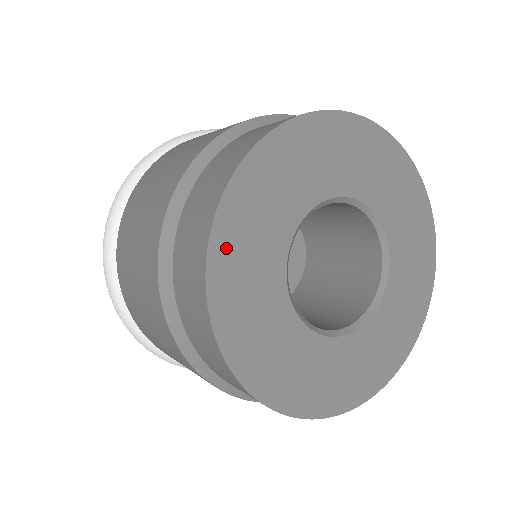
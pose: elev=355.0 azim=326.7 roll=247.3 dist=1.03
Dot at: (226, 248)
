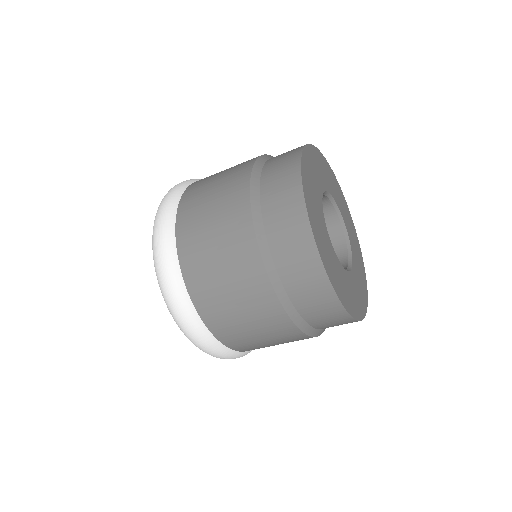
Dot at: (313, 154)
